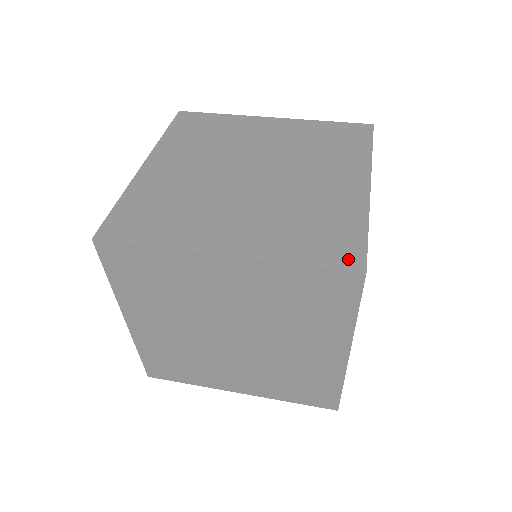
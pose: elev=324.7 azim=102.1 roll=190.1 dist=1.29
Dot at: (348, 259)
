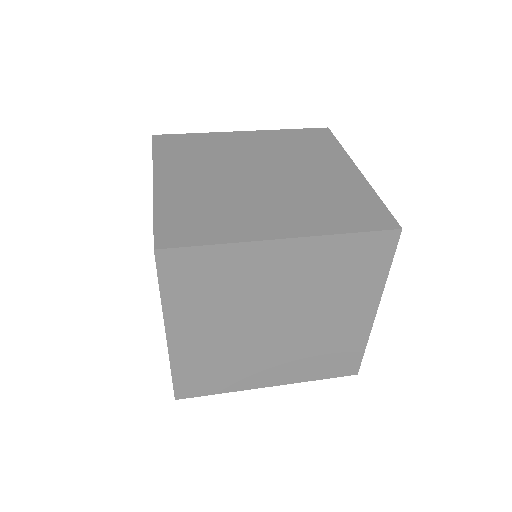
Dot at: (383, 222)
